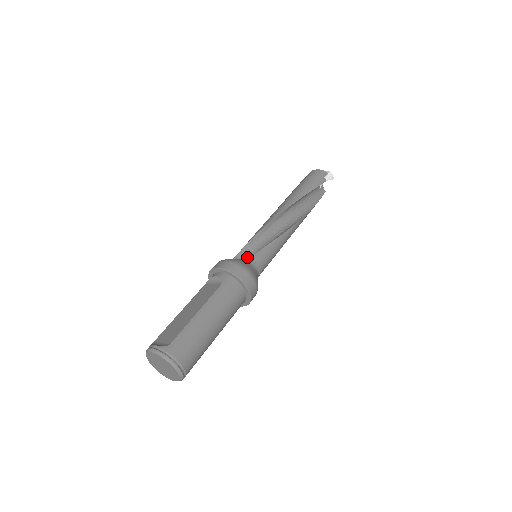
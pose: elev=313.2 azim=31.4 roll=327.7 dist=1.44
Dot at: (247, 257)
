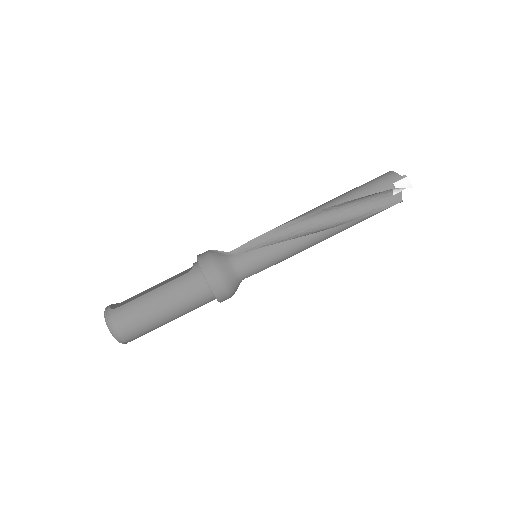
Dot at: occluded
